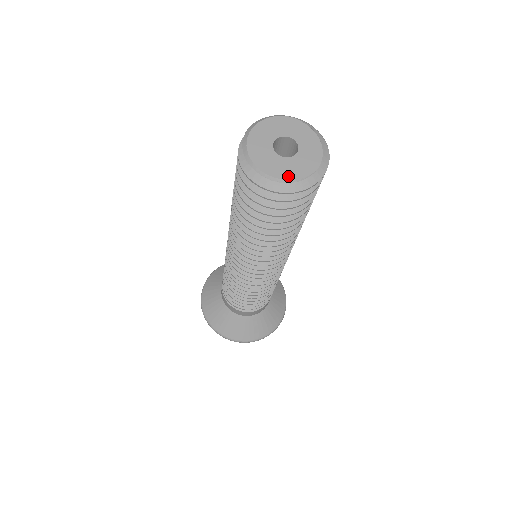
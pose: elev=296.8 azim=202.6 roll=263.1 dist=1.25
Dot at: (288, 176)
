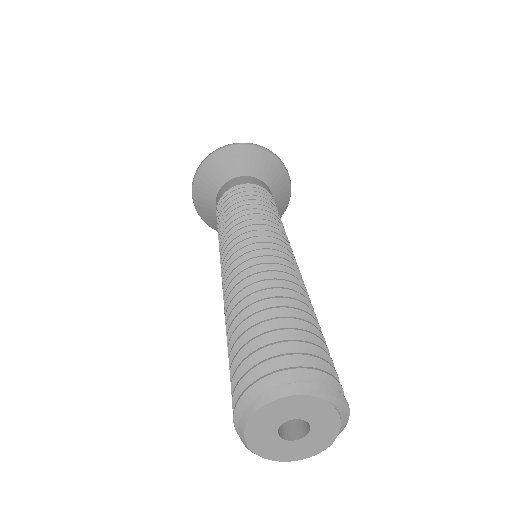
Dot at: (292, 458)
